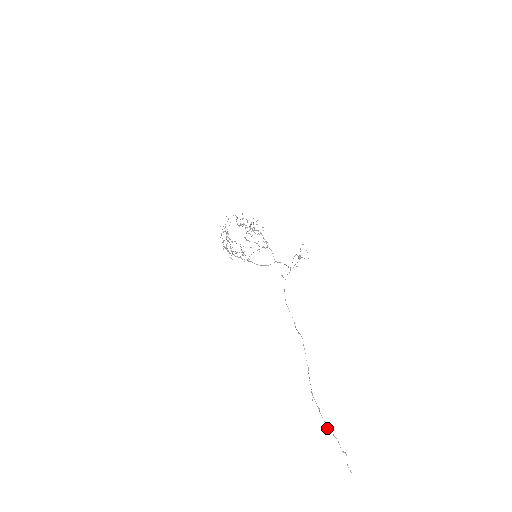
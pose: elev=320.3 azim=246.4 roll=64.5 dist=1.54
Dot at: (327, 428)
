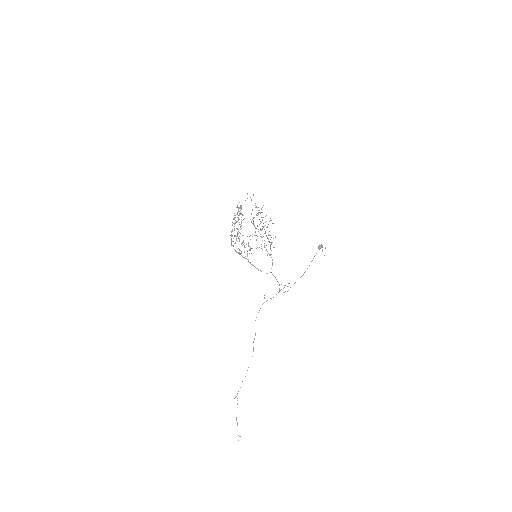
Dot at: (236, 417)
